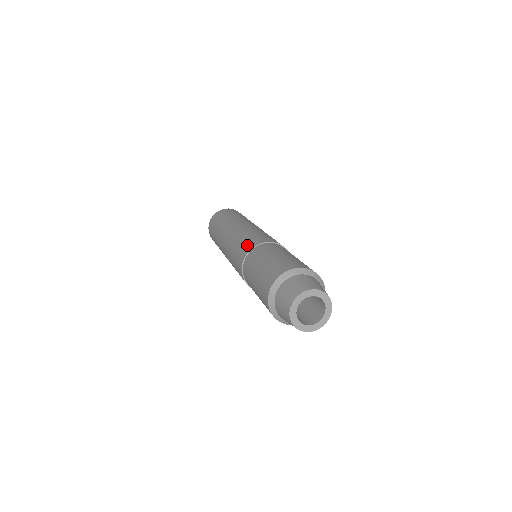
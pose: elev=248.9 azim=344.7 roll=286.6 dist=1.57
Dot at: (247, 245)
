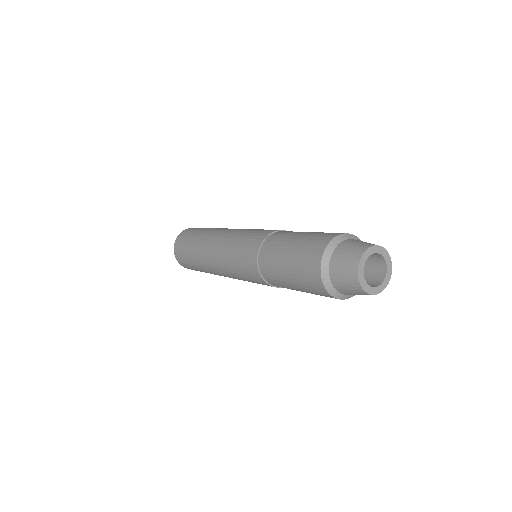
Dot at: occluded
